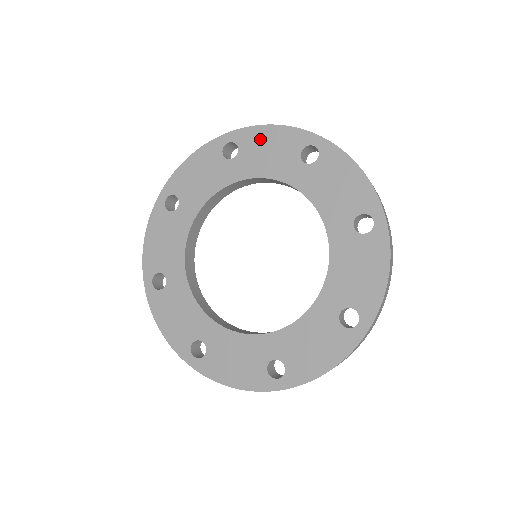
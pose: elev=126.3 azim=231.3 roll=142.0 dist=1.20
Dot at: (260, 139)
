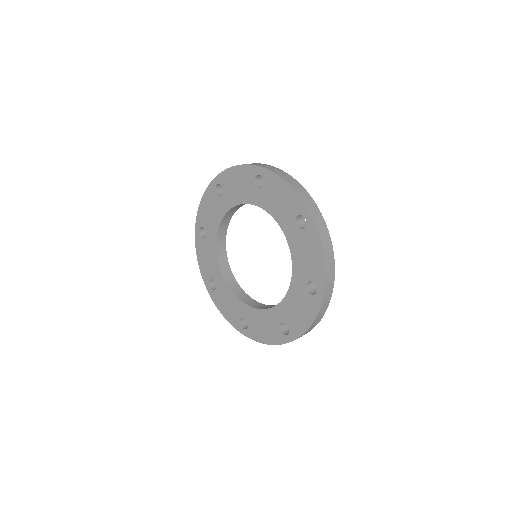
Dot at: (313, 246)
